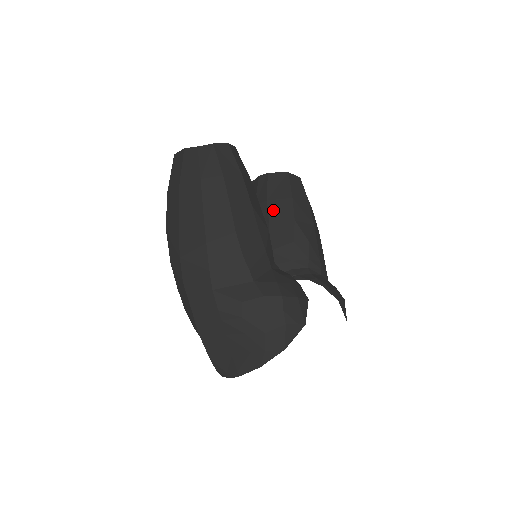
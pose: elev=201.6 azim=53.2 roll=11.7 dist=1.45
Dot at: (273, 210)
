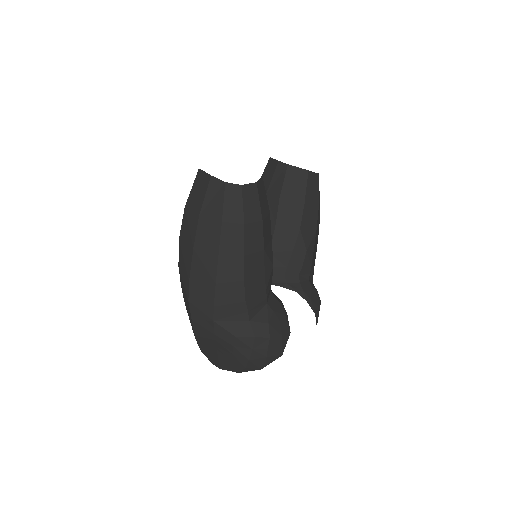
Dot at: (283, 210)
